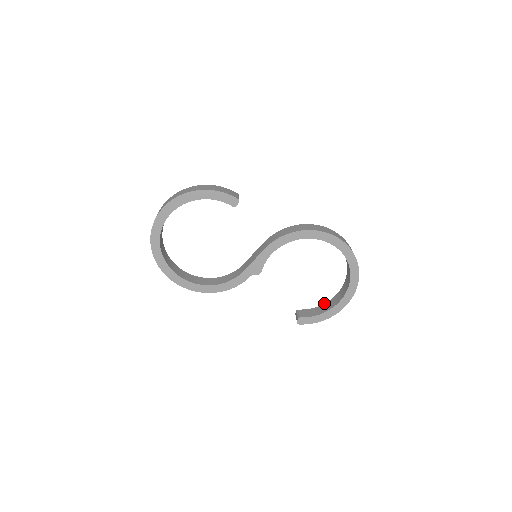
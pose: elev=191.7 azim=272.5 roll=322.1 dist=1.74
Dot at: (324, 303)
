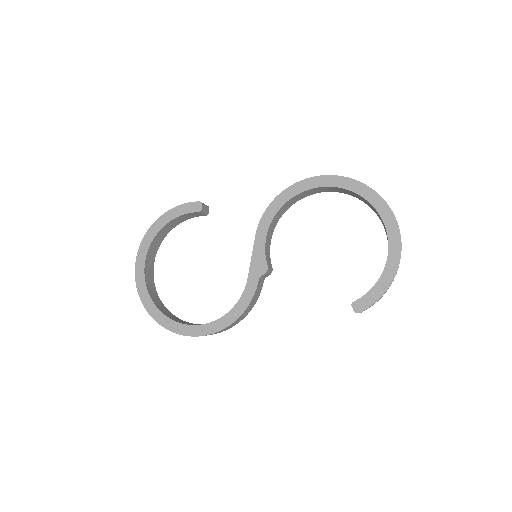
Dot at: occluded
